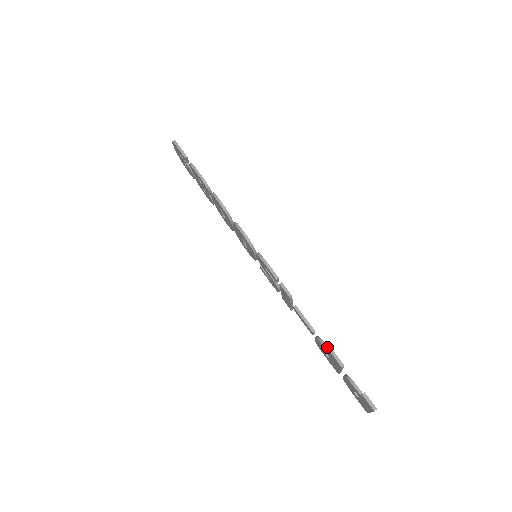
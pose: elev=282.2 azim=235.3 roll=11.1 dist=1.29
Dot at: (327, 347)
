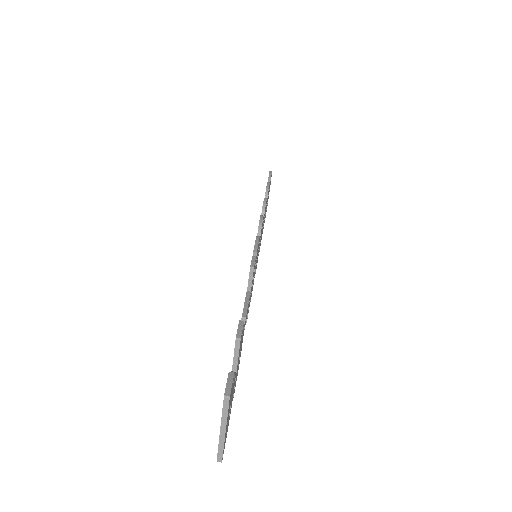
Dot at: occluded
